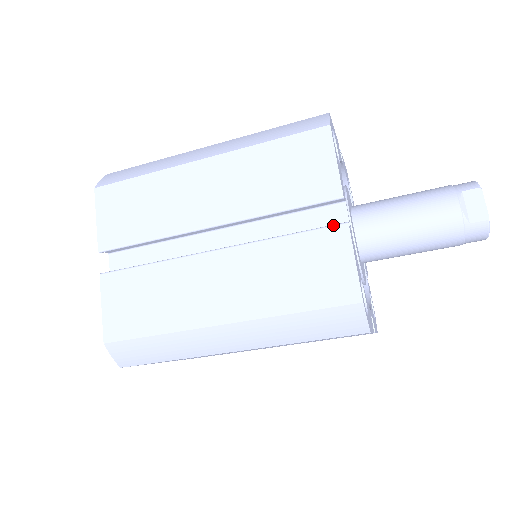
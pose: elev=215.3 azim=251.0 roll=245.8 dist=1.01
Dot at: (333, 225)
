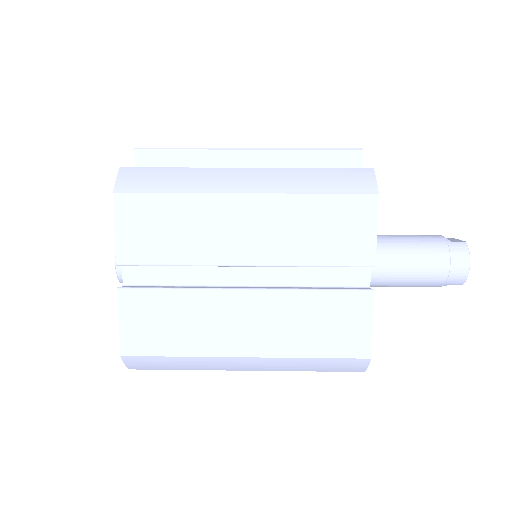
Dot at: occluded
